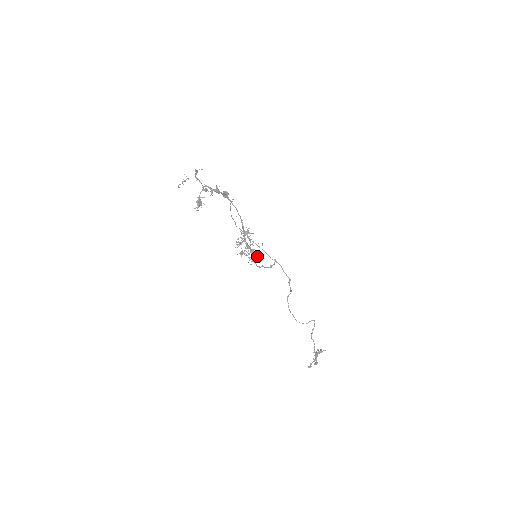
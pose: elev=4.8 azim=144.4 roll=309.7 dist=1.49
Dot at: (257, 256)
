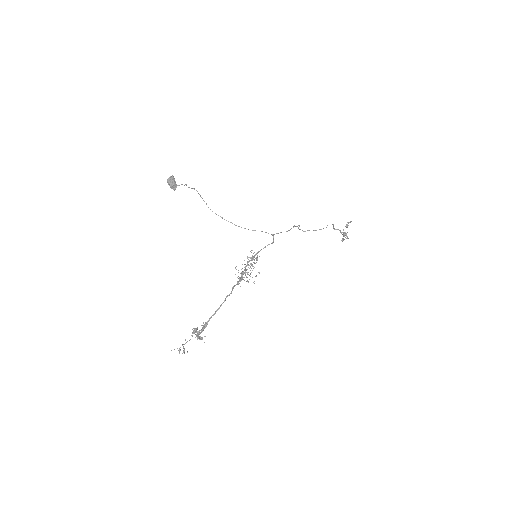
Dot at: (257, 258)
